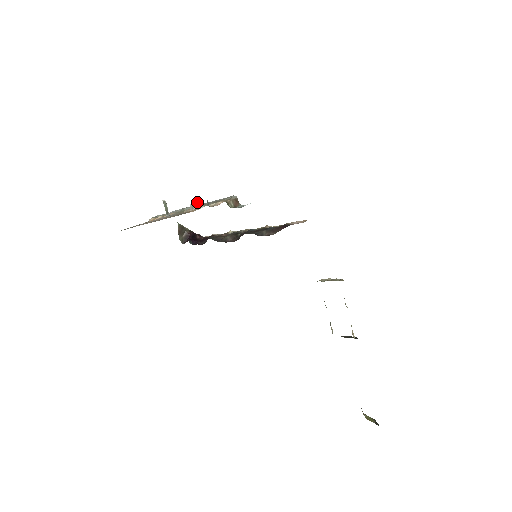
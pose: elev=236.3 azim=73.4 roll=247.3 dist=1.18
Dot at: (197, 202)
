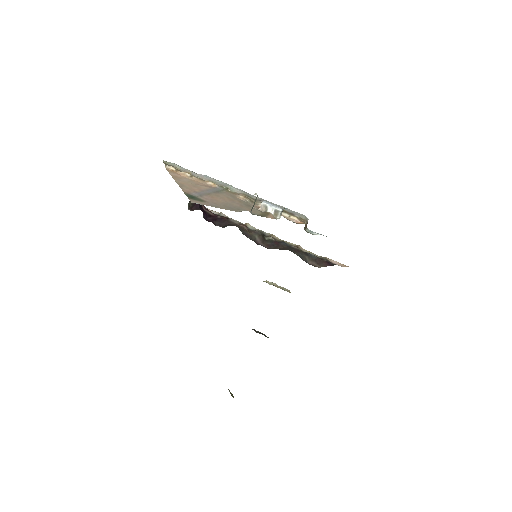
Dot at: (279, 209)
